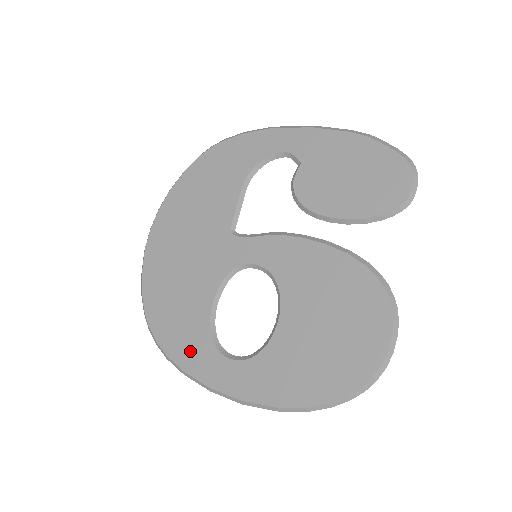
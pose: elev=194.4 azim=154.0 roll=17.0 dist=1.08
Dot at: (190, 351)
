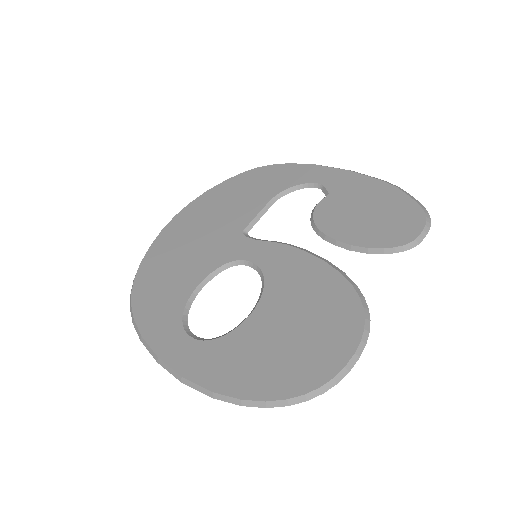
Dot at: (157, 320)
